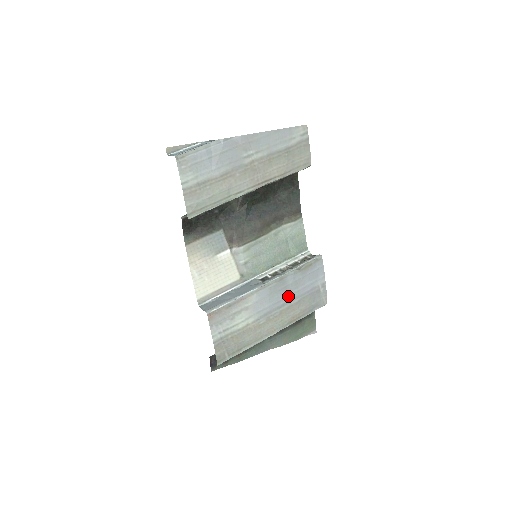
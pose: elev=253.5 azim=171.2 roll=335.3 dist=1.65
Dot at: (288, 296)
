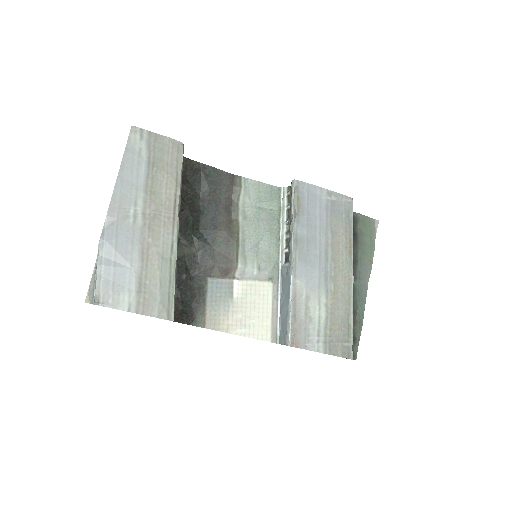
Dot at: (319, 243)
